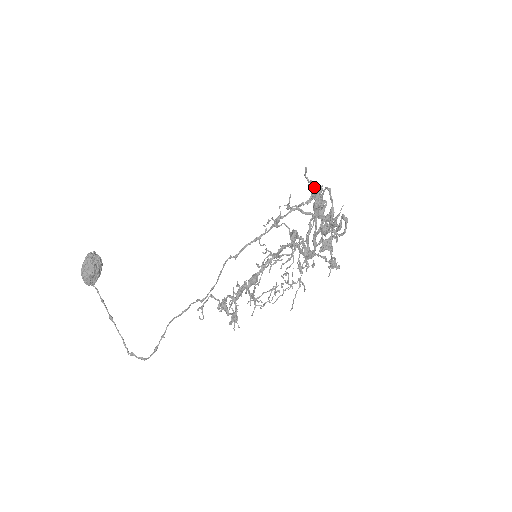
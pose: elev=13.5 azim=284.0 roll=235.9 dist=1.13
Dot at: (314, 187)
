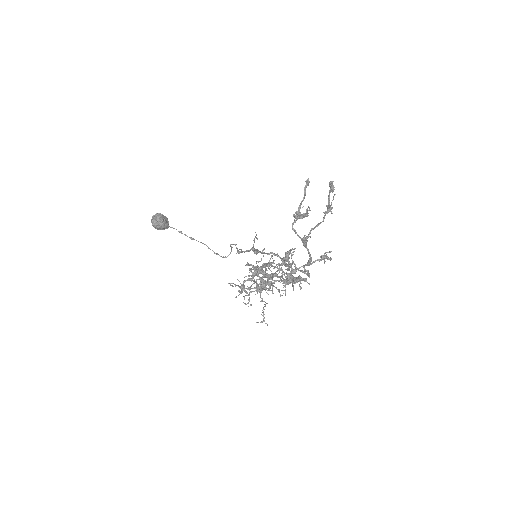
Dot at: (261, 272)
